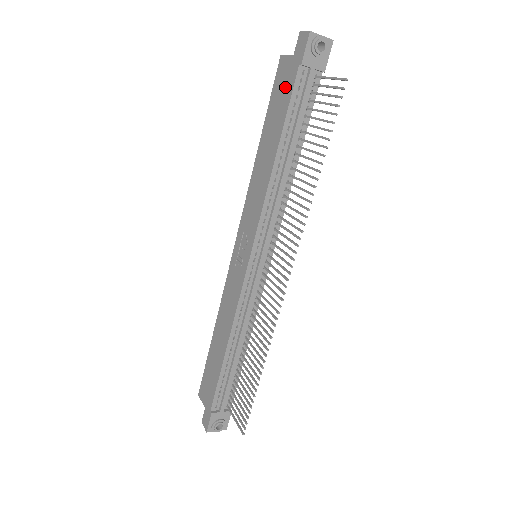
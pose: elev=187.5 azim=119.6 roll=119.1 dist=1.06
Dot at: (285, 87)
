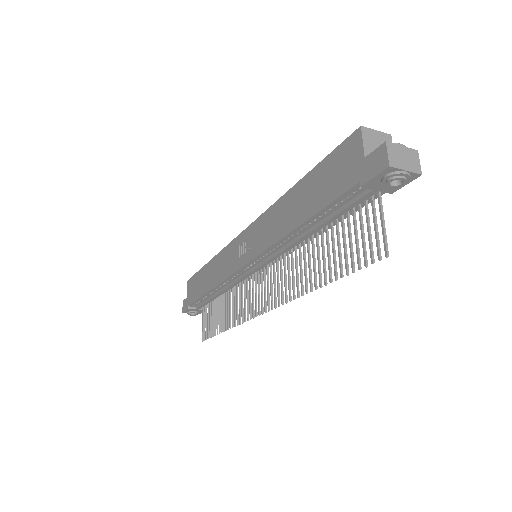
Dot at: (339, 177)
